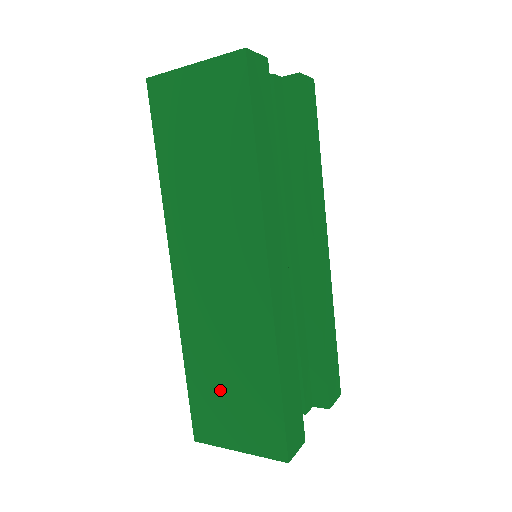
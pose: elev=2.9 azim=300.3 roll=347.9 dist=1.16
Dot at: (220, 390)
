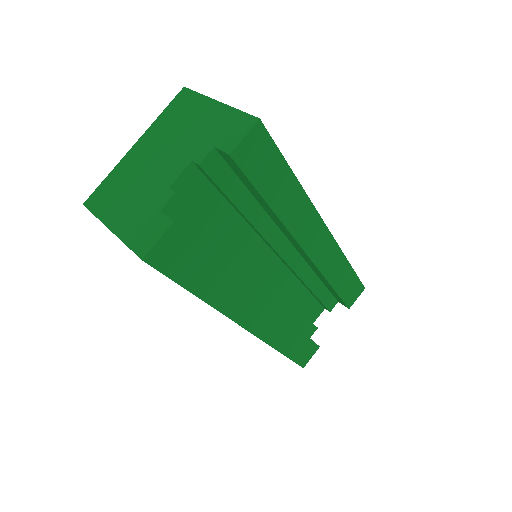
Dot at: occluded
